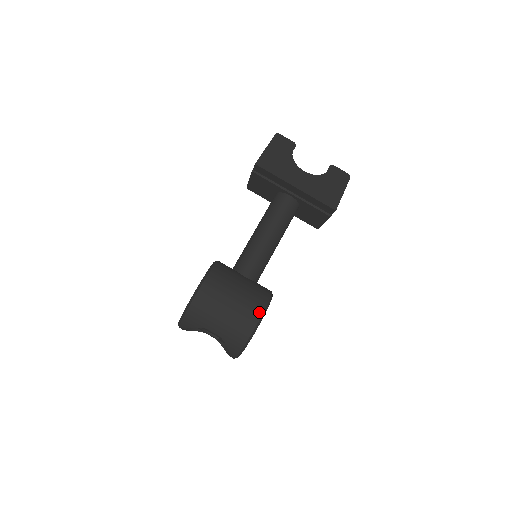
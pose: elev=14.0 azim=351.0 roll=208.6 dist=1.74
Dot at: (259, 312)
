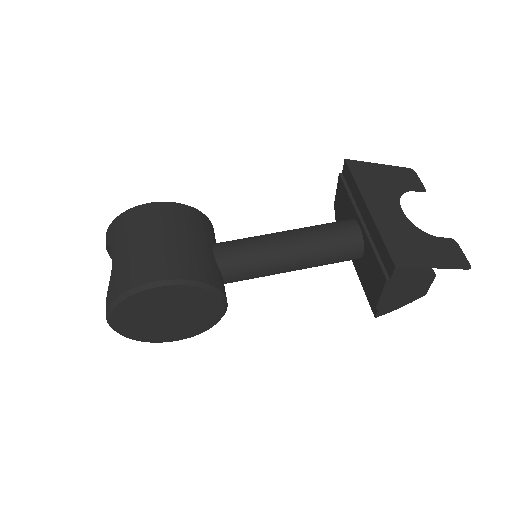
Dot at: (168, 274)
